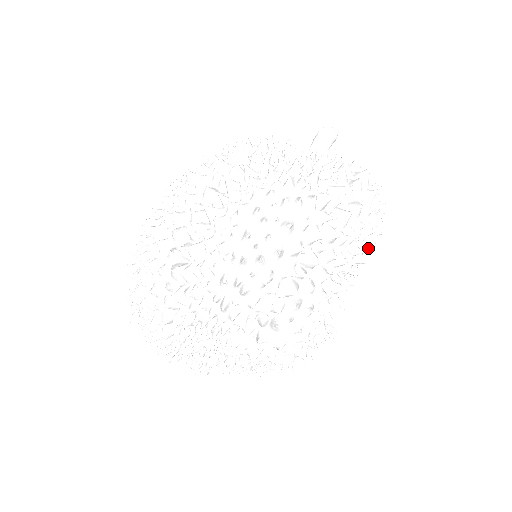
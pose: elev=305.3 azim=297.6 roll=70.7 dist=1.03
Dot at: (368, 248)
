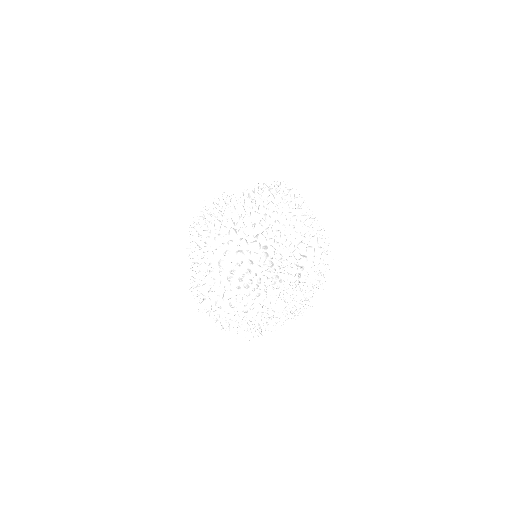
Dot at: occluded
